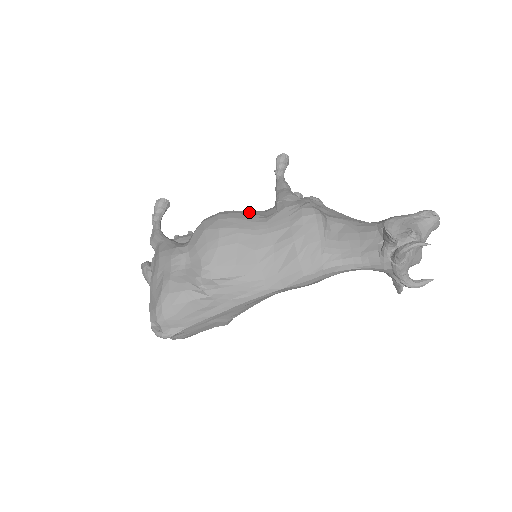
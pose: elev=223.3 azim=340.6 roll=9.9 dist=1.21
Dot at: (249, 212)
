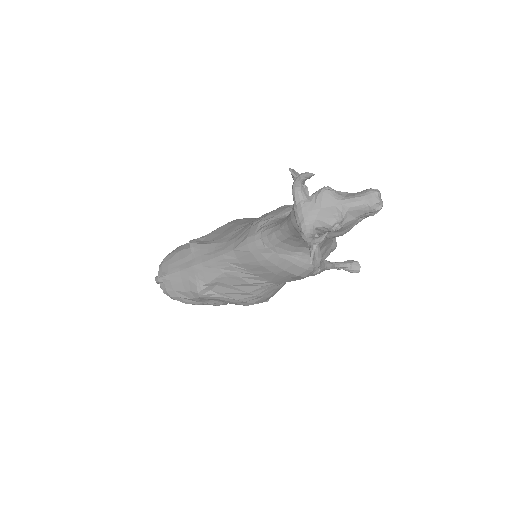
Dot at: occluded
